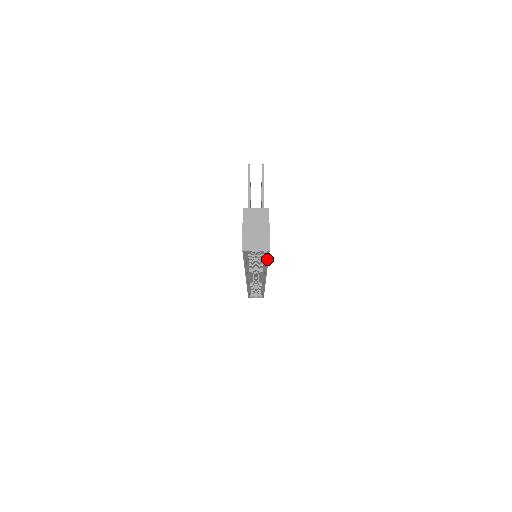
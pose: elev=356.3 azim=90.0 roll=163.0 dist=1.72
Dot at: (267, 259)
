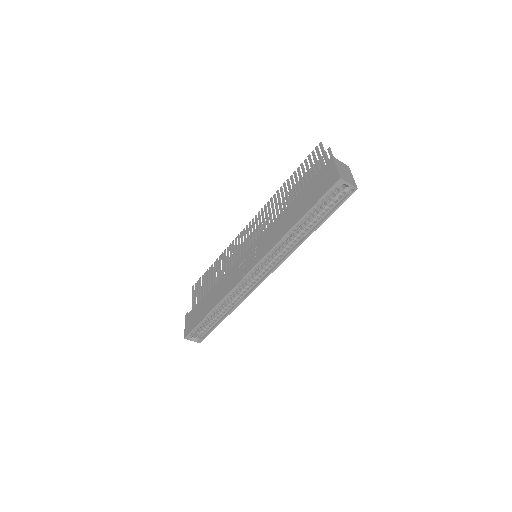
Dot at: (333, 212)
